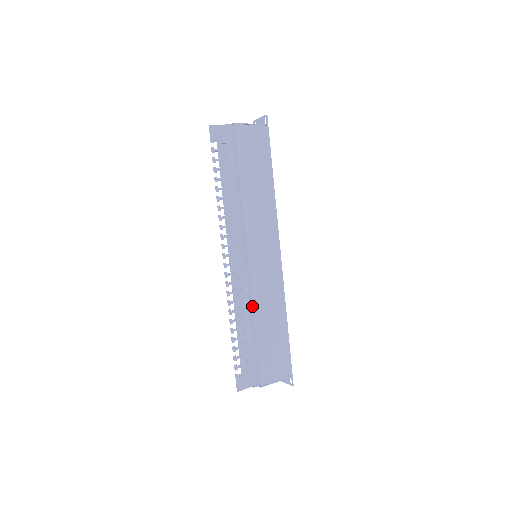
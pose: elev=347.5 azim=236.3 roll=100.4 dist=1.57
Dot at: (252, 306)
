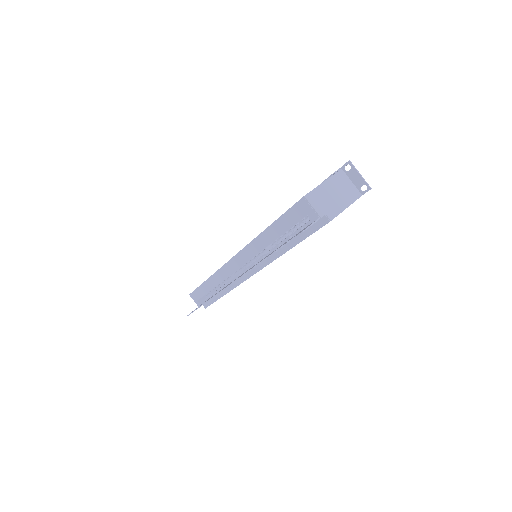
Dot at: occluded
